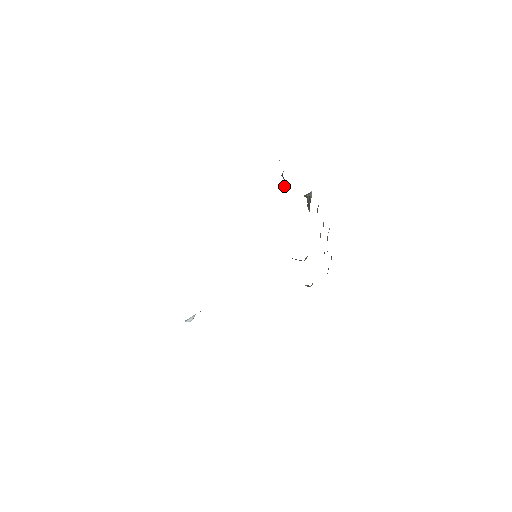
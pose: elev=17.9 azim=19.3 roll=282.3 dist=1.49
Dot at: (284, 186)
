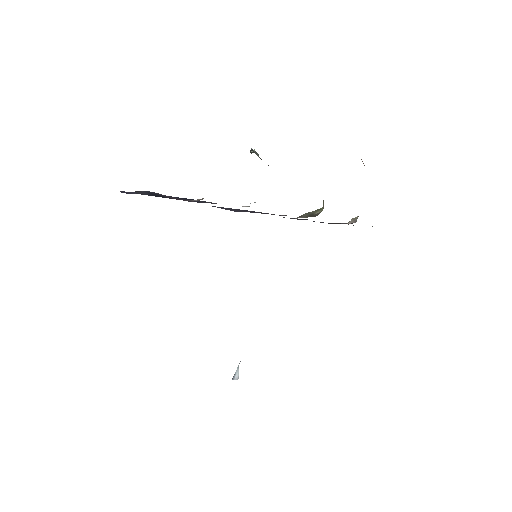
Dot at: occluded
